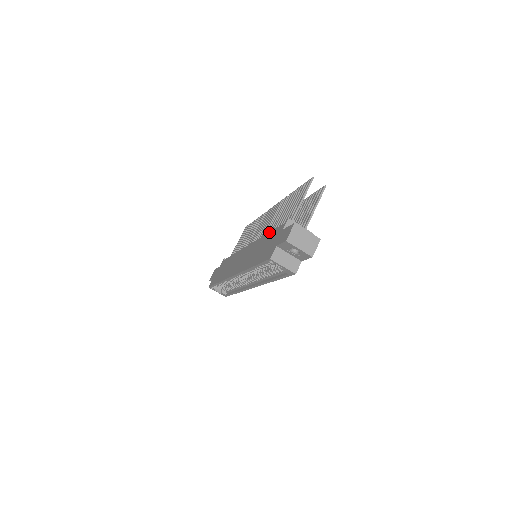
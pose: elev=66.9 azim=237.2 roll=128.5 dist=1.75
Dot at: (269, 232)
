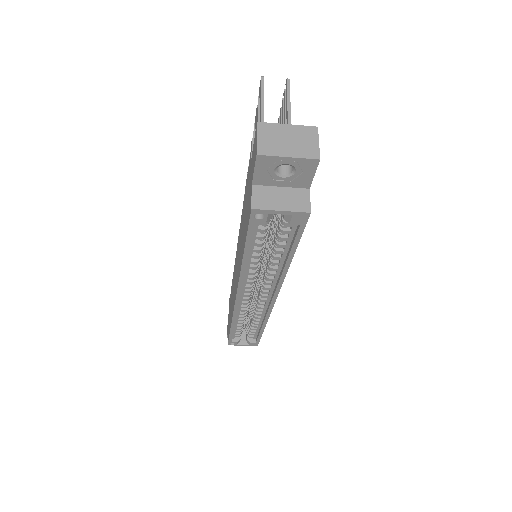
Dot at: occluded
